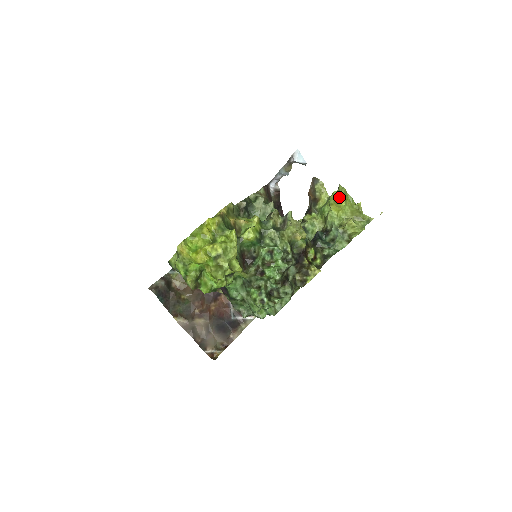
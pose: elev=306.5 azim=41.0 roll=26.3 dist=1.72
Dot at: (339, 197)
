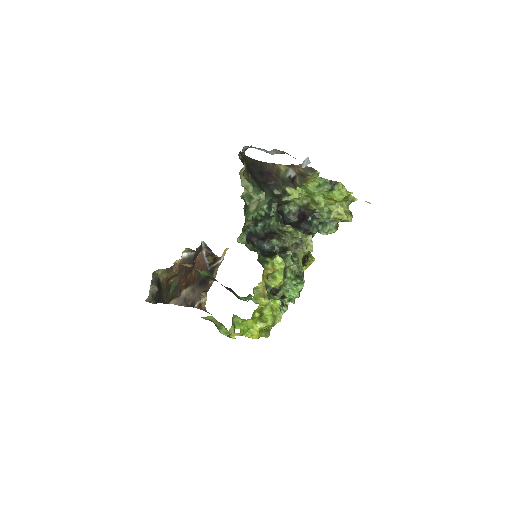
Dot at: (340, 199)
